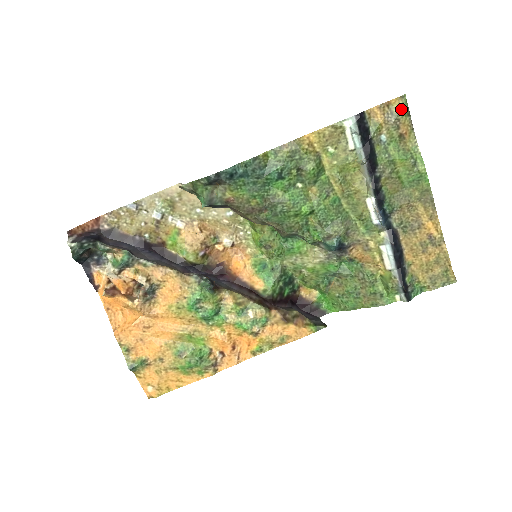
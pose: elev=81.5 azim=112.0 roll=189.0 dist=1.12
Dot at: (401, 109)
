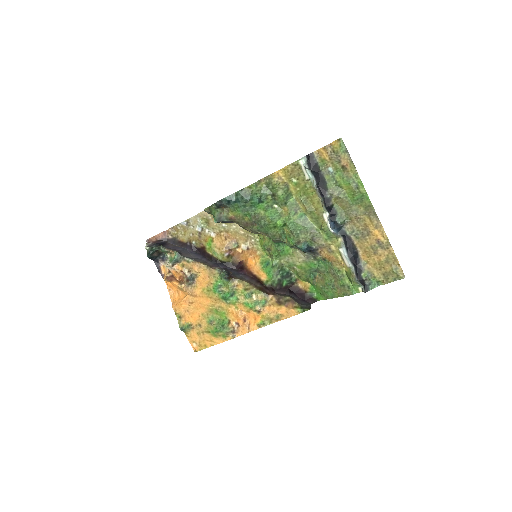
Dot at: (340, 148)
